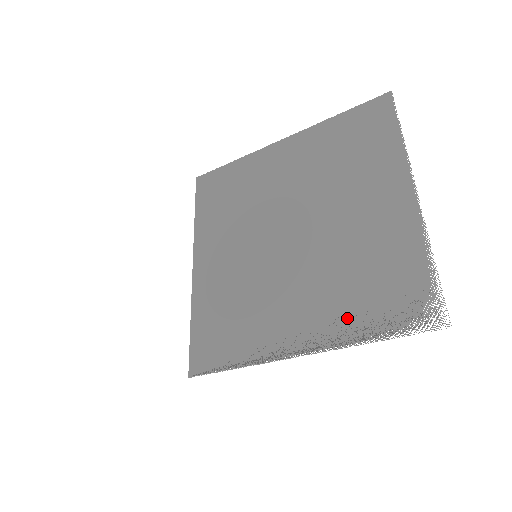
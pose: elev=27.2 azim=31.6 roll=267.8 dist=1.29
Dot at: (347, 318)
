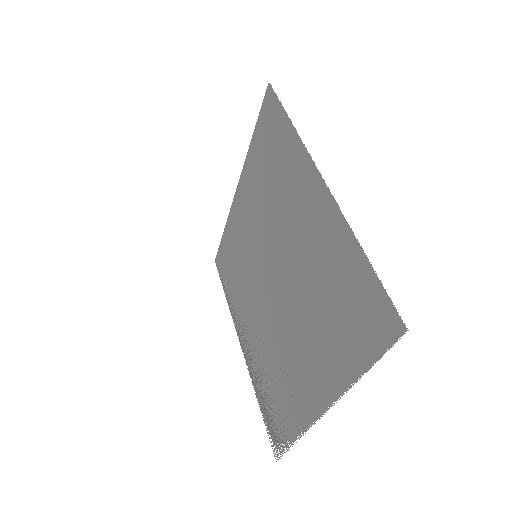
Dot at: (259, 376)
